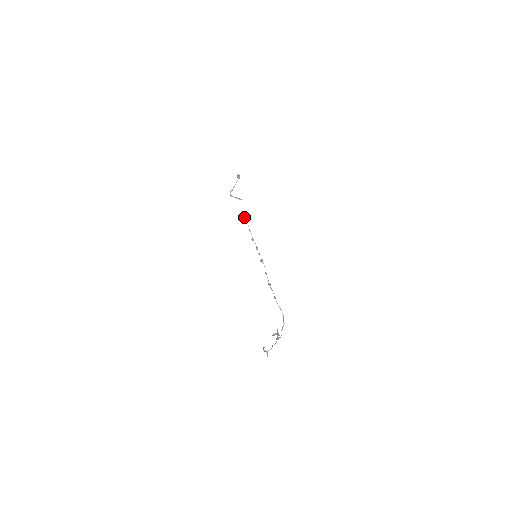
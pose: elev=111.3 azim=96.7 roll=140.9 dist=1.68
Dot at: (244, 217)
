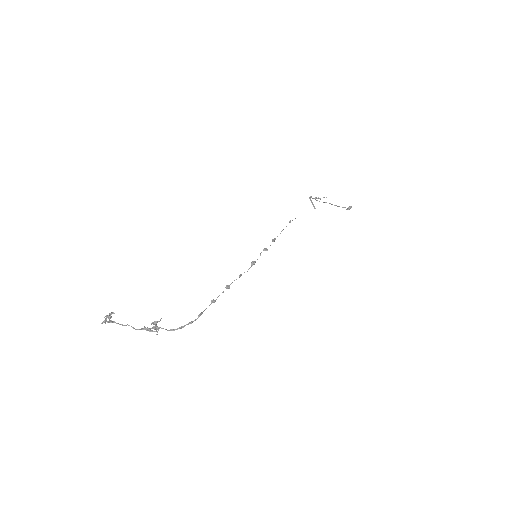
Dot at: occluded
